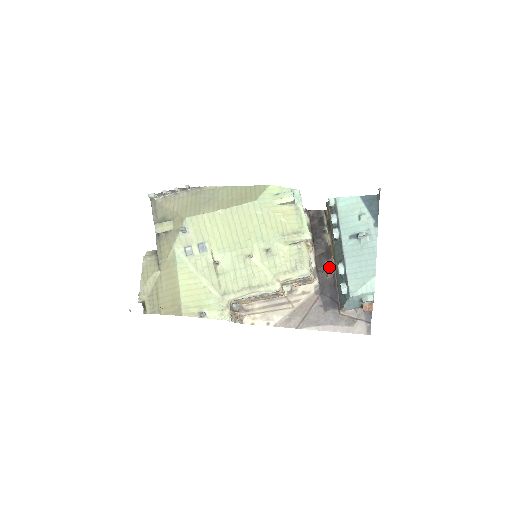
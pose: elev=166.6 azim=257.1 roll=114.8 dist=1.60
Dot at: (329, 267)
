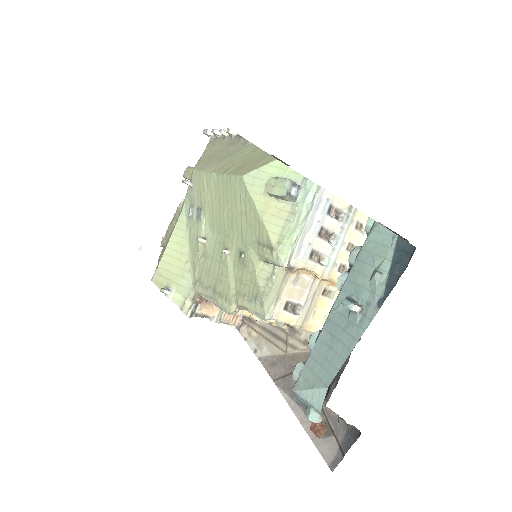
Dot at: occluded
